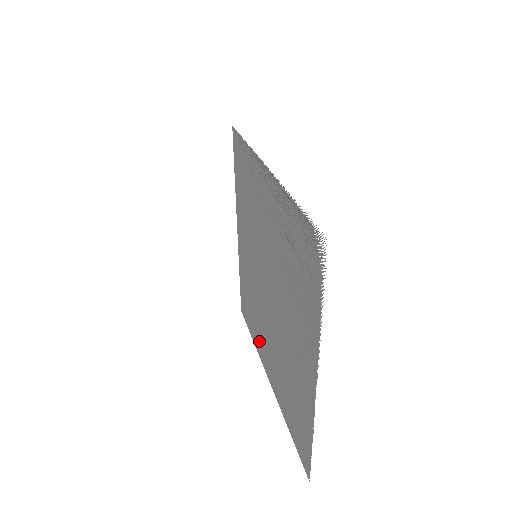
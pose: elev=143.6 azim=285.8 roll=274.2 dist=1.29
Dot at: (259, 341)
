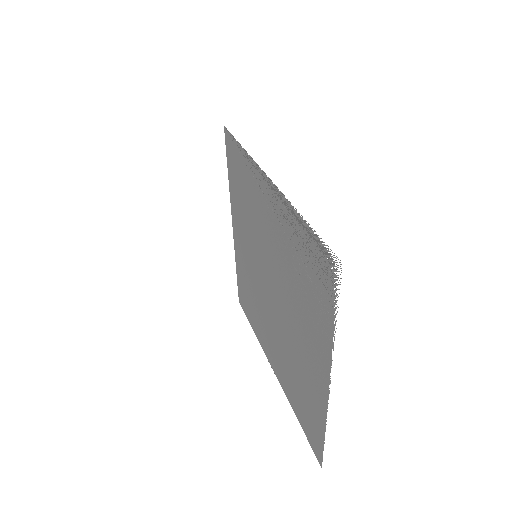
Dot at: (261, 334)
